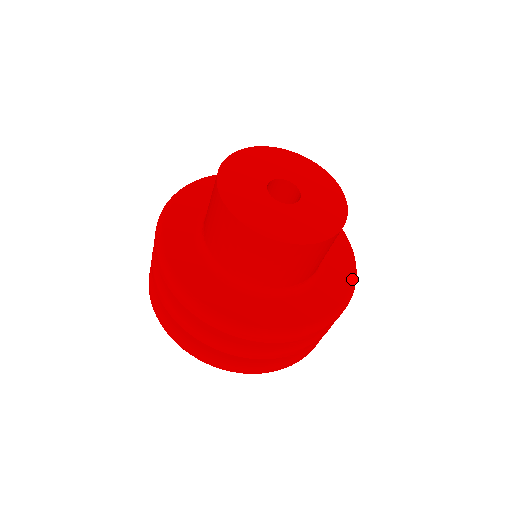
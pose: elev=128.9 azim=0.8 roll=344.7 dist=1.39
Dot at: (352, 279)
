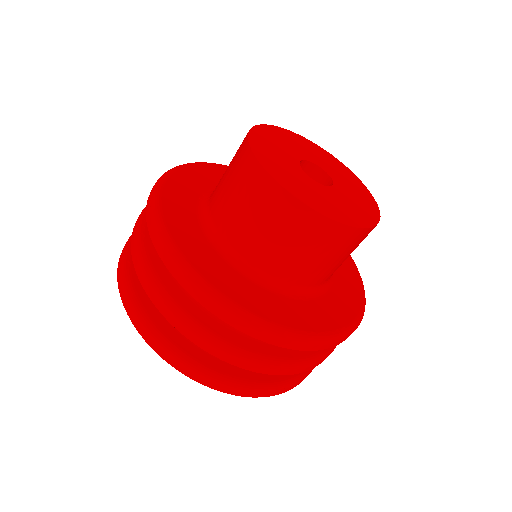
Dot at: occluded
